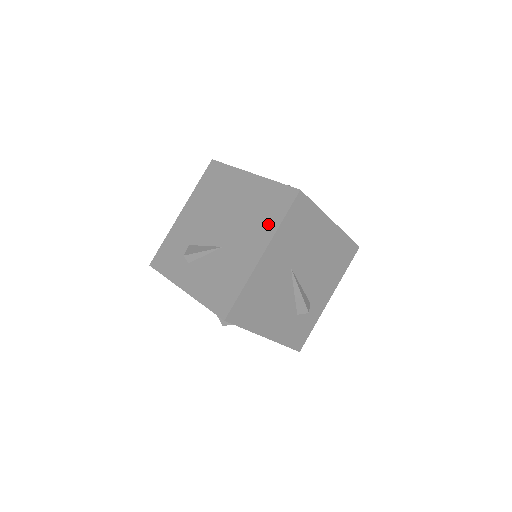
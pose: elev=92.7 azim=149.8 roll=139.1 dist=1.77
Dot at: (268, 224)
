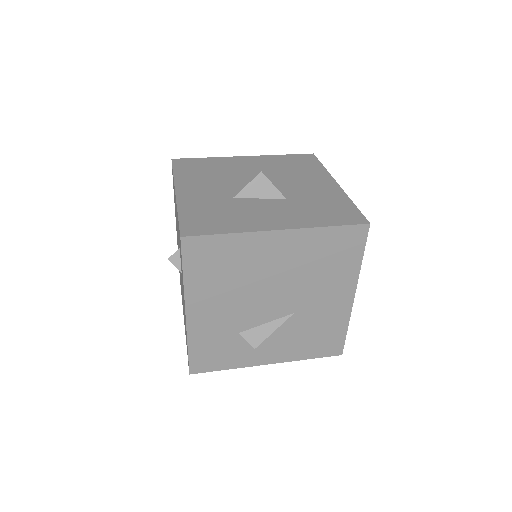
Dot at: (345, 271)
